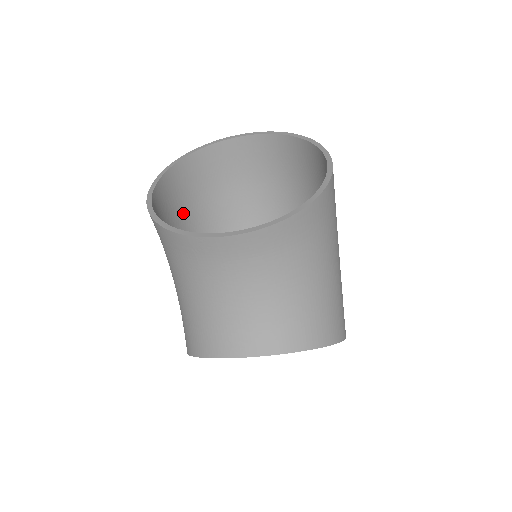
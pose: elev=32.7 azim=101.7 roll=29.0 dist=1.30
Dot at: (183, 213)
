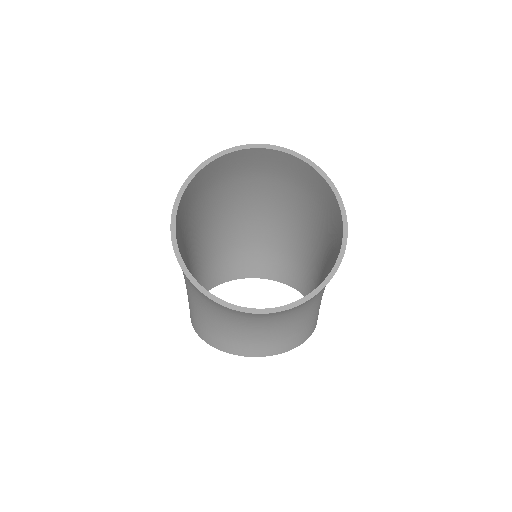
Dot at: (189, 214)
